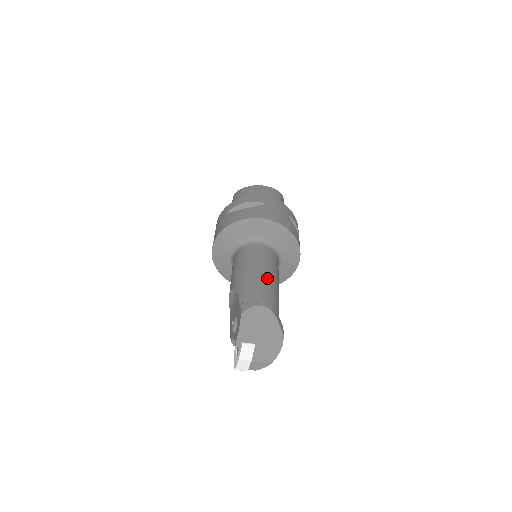
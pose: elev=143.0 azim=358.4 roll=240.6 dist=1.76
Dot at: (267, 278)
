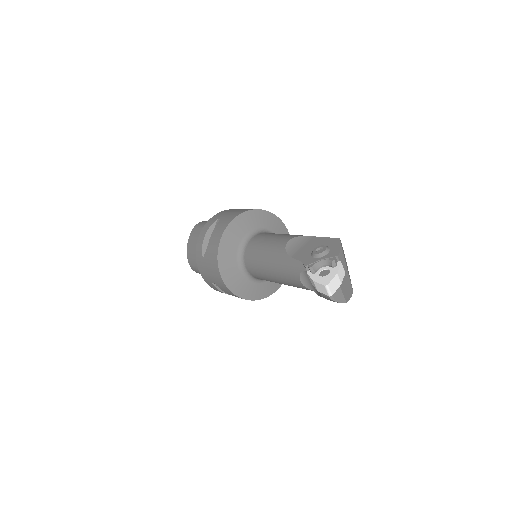
Dot at: occluded
